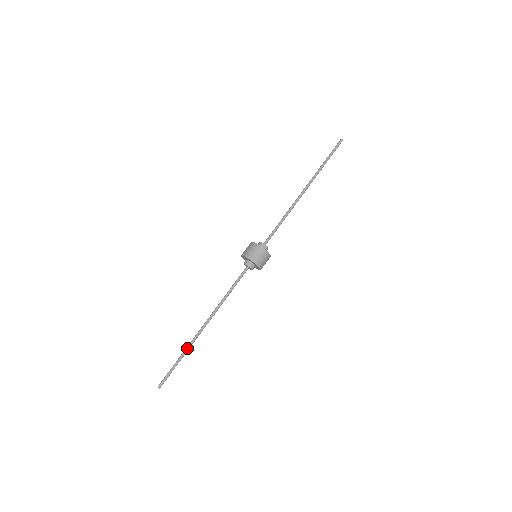
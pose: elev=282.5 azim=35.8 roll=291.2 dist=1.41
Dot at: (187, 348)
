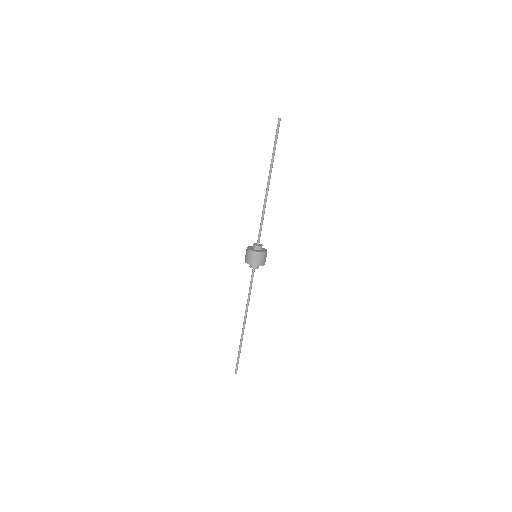
Dot at: (241, 342)
